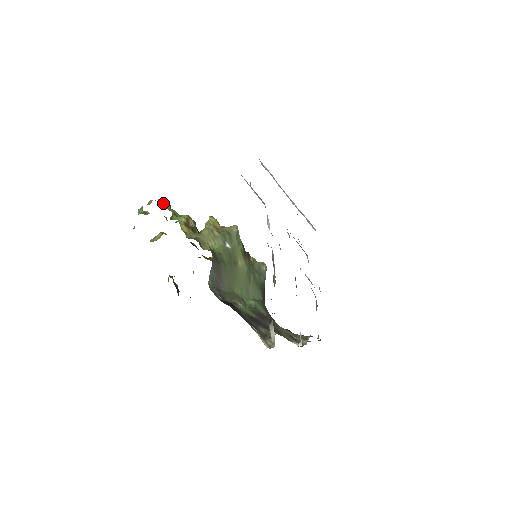
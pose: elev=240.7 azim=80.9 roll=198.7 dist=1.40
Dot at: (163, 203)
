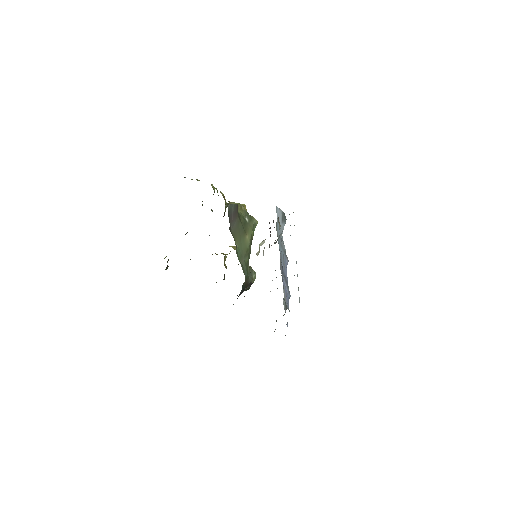
Dot at: (212, 184)
